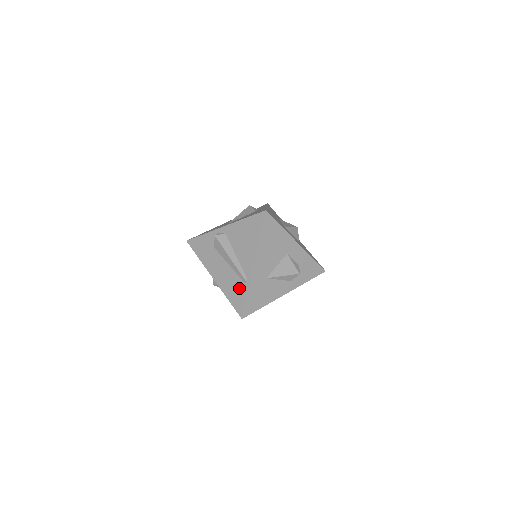
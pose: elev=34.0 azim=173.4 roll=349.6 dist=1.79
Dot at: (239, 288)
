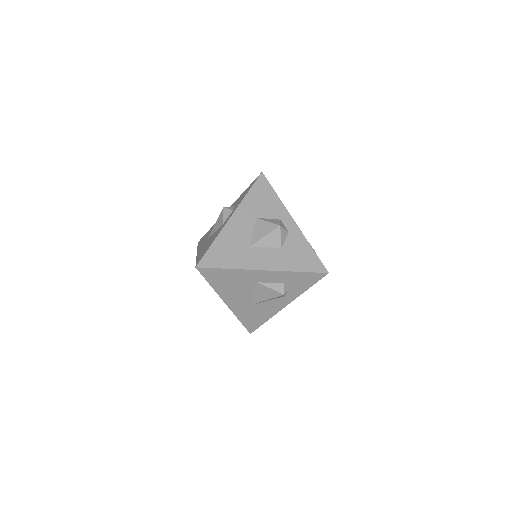
Dot at: occluded
